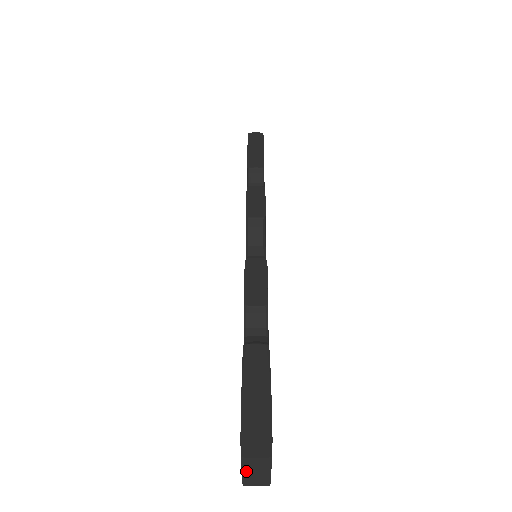
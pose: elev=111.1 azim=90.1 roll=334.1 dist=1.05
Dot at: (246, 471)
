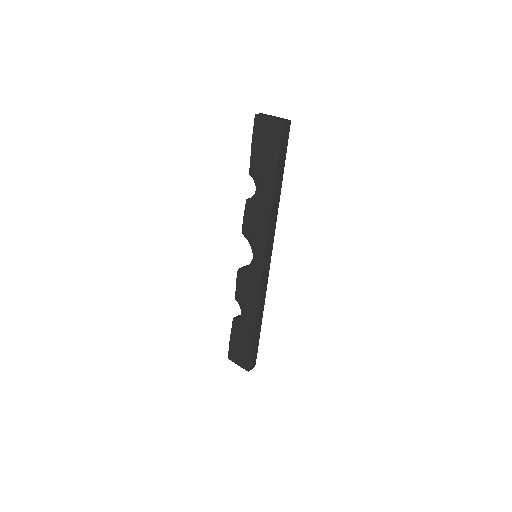
Dot at: (268, 117)
